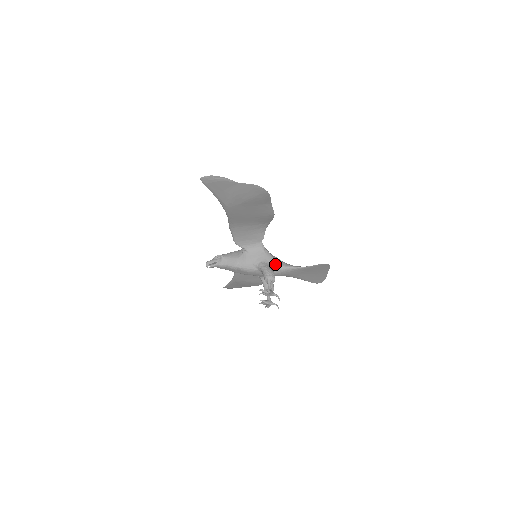
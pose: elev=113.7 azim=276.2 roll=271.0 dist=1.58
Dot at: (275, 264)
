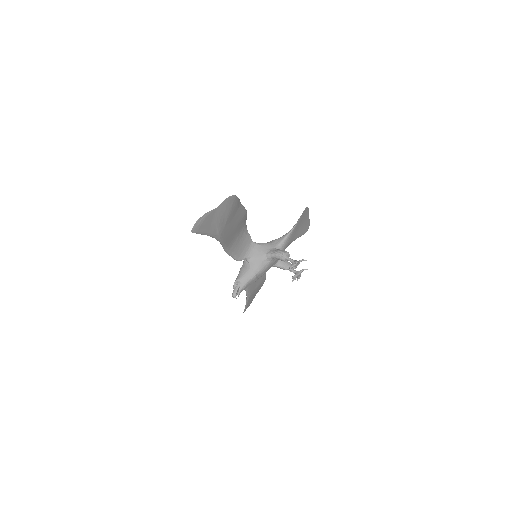
Dot at: (275, 245)
